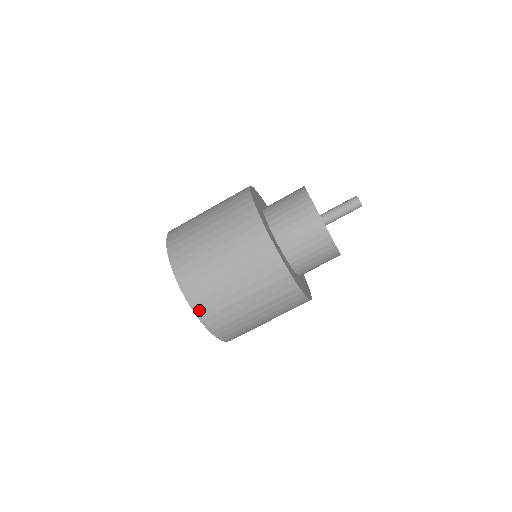
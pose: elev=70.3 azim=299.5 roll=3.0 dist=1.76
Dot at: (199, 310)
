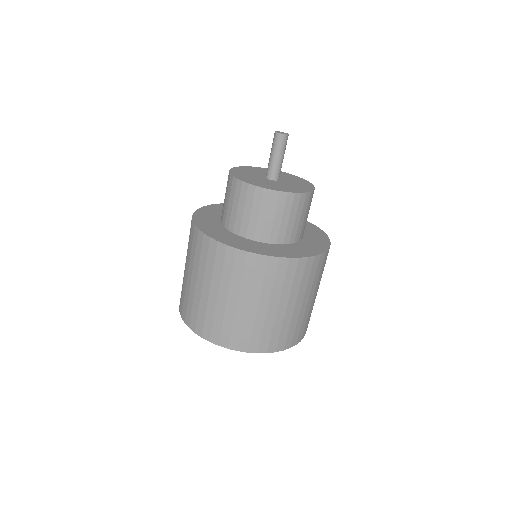
Dot at: (185, 317)
